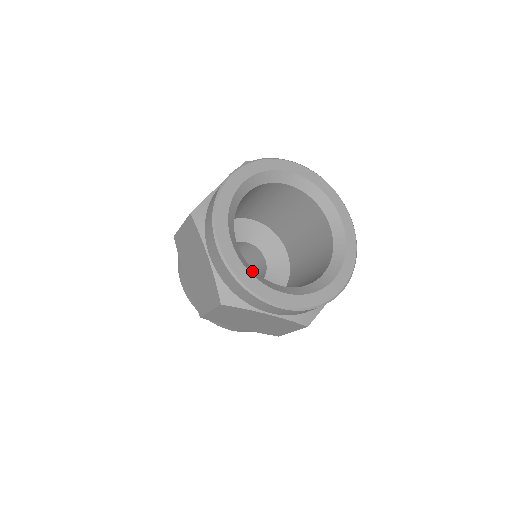
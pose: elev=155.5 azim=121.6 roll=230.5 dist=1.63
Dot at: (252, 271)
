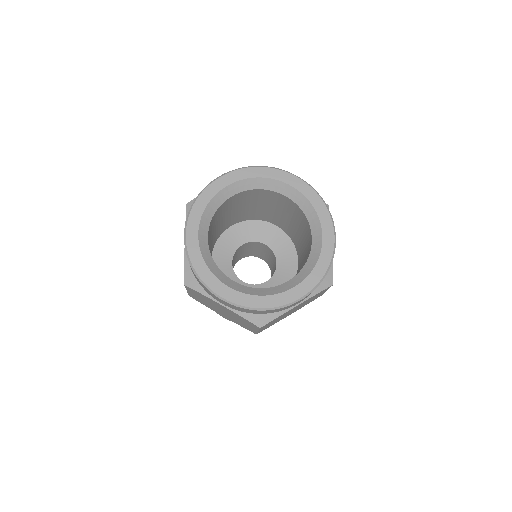
Dot at: (210, 262)
